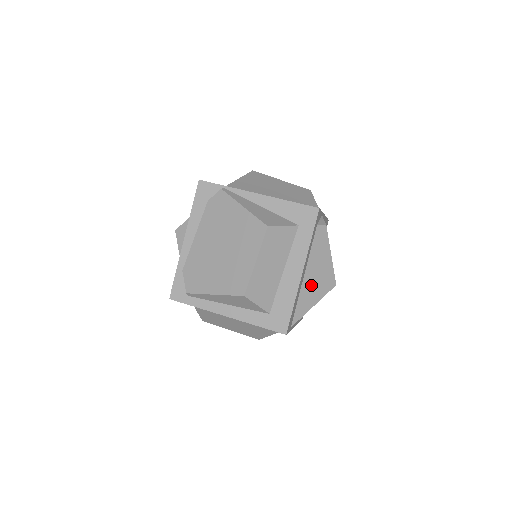
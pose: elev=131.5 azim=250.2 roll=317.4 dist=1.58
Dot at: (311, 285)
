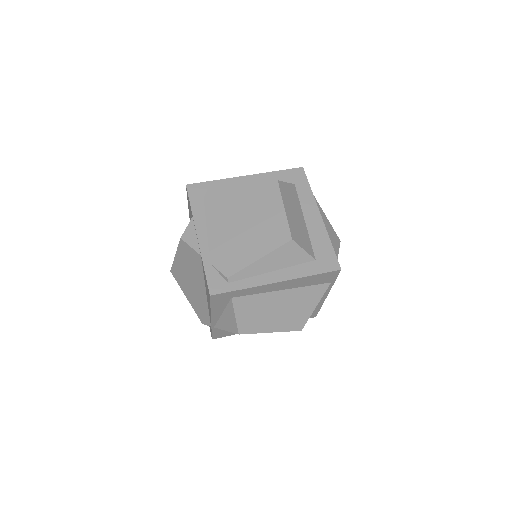
Dot at: occluded
